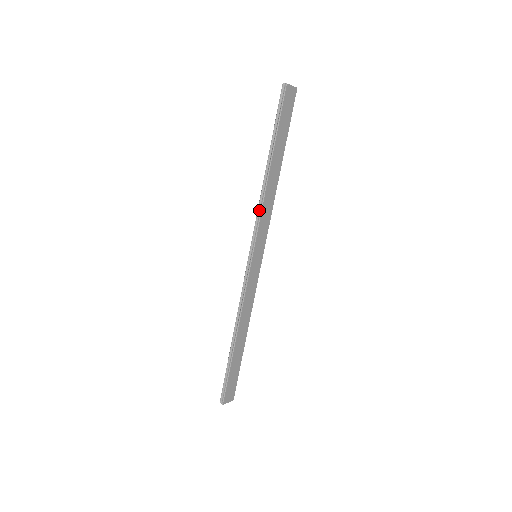
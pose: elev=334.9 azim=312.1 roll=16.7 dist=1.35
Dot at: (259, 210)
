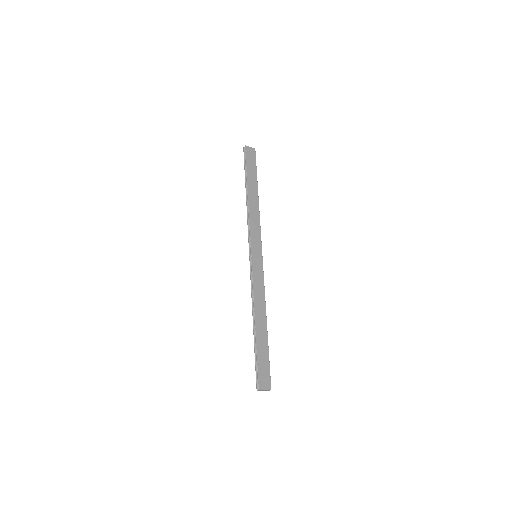
Dot at: (248, 222)
